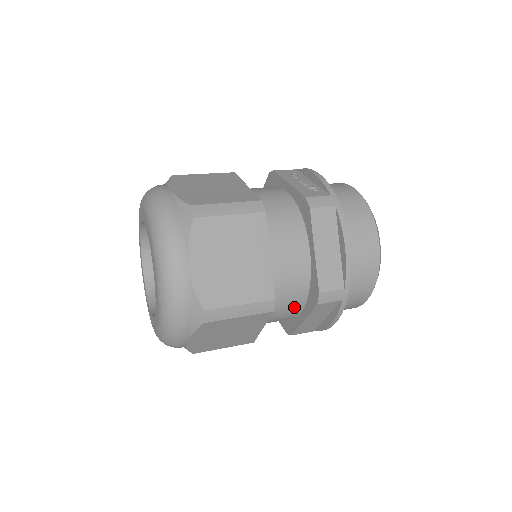
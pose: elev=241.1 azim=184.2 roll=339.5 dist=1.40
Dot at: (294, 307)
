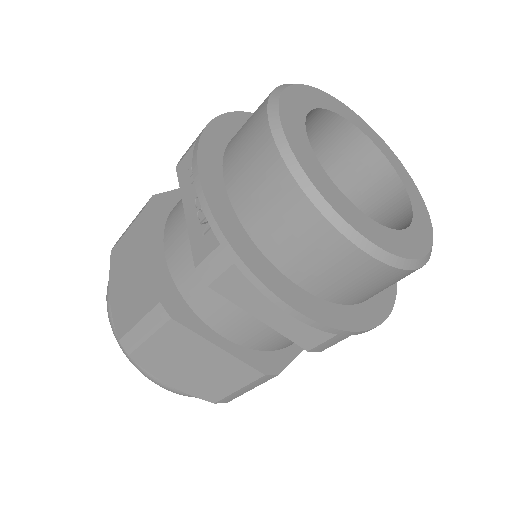
Dot at: occluded
